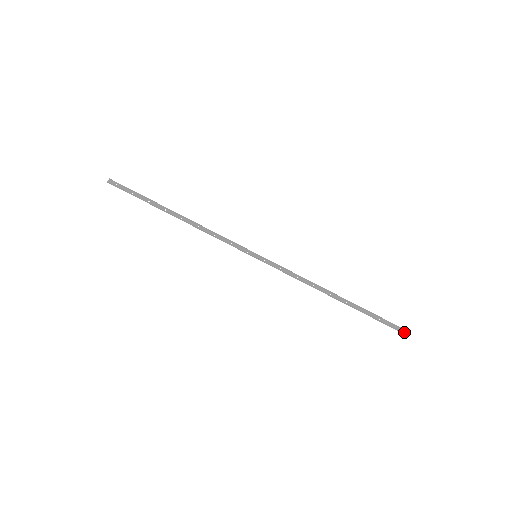
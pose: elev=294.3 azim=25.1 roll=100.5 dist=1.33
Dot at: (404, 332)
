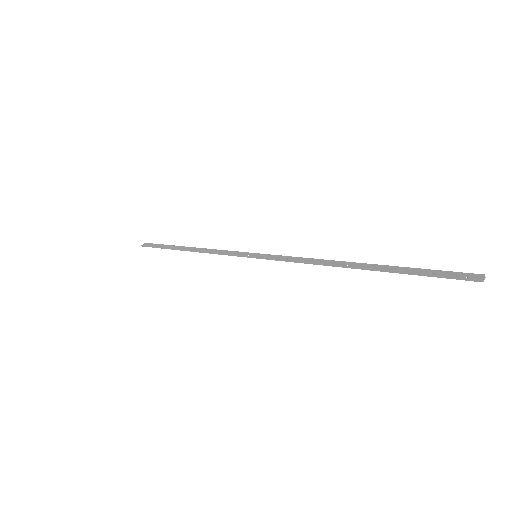
Dot at: (483, 279)
